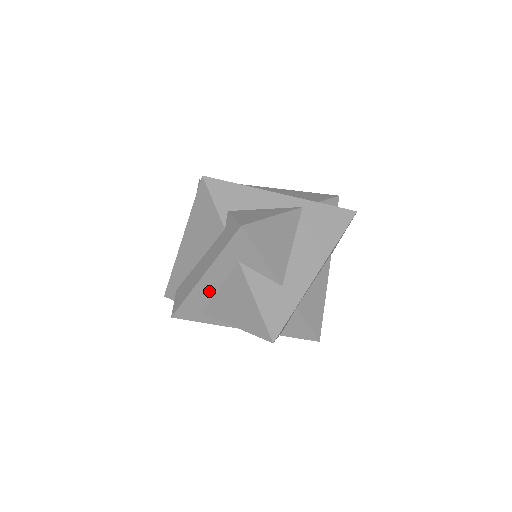
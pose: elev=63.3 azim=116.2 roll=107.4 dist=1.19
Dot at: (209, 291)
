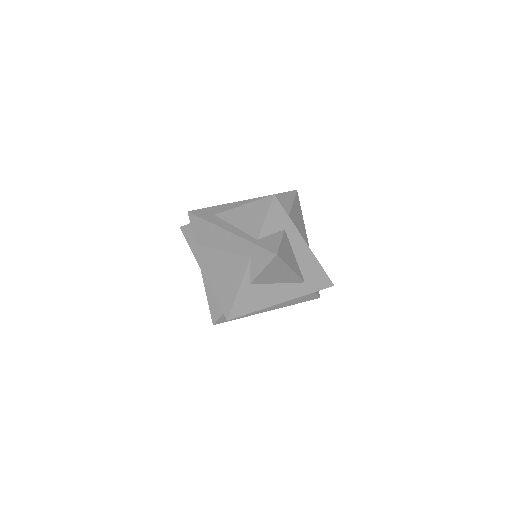
Dot at: occluded
